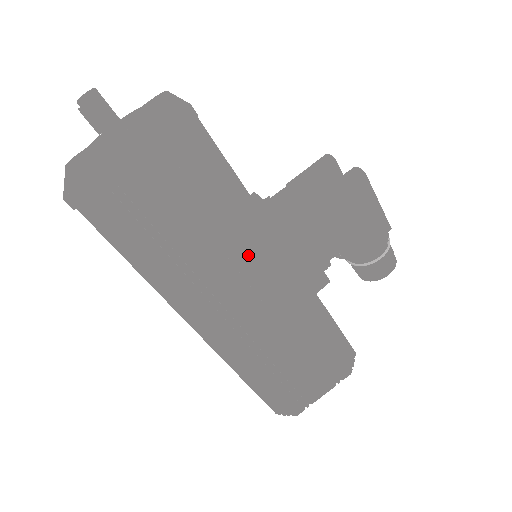
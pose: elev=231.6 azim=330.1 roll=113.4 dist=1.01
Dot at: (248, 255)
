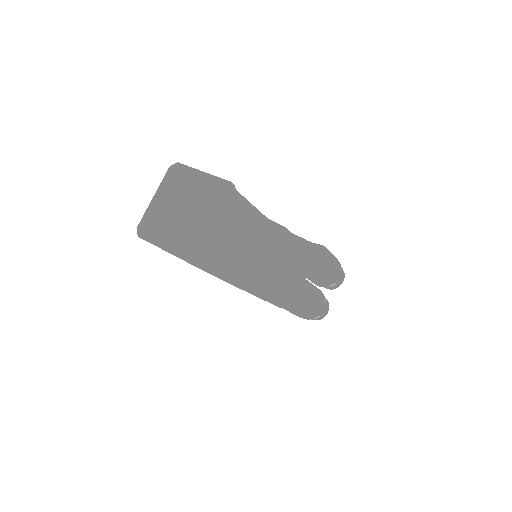
Dot at: occluded
